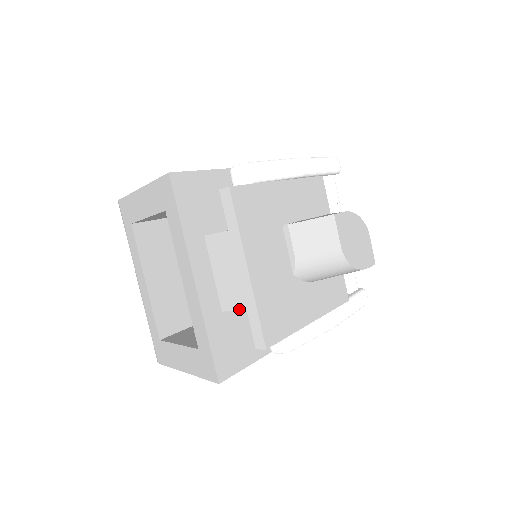
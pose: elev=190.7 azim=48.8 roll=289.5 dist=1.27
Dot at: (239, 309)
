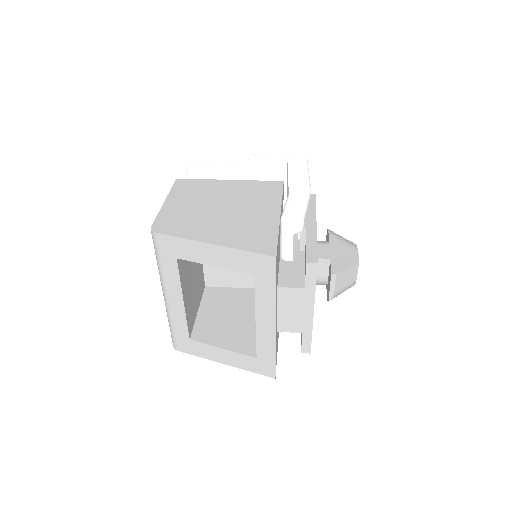
Dot at: (295, 332)
